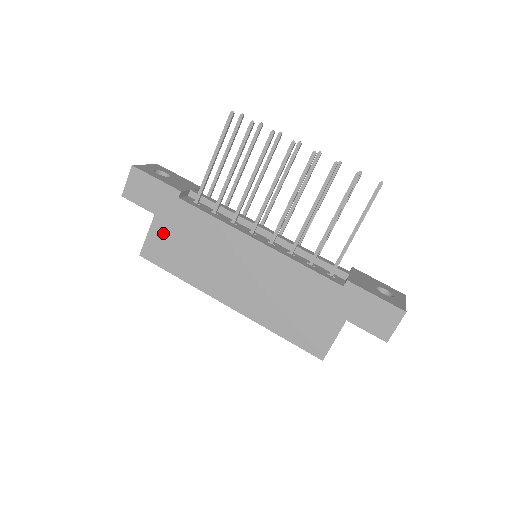
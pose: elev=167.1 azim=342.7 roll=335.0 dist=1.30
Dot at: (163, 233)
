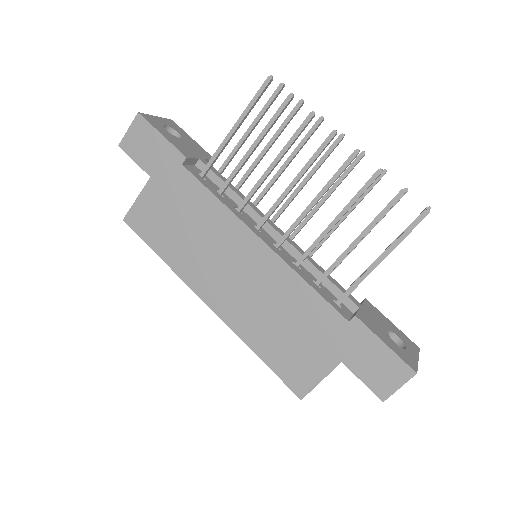
Dot at: (155, 201)
